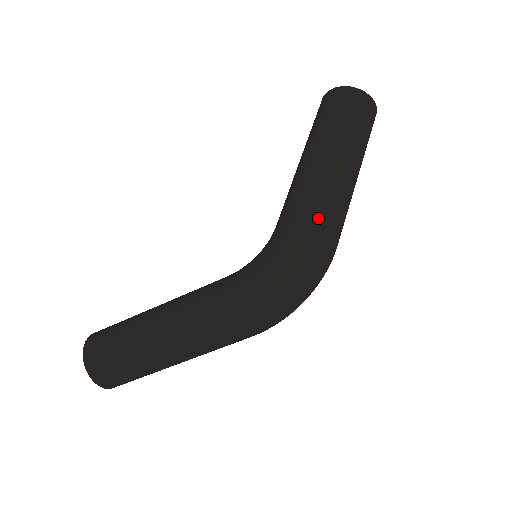
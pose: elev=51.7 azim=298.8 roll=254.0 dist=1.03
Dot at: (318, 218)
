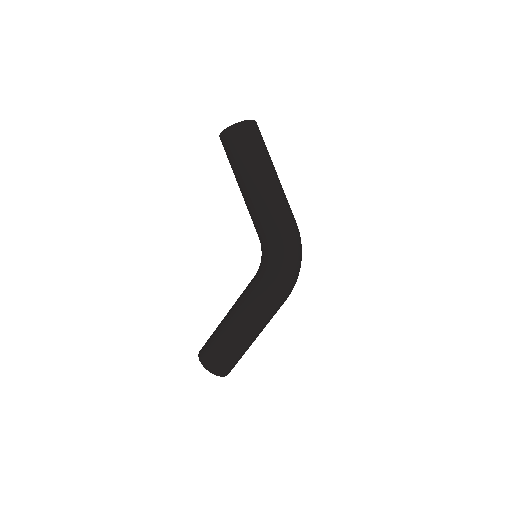
Dot at: (282, 221)
